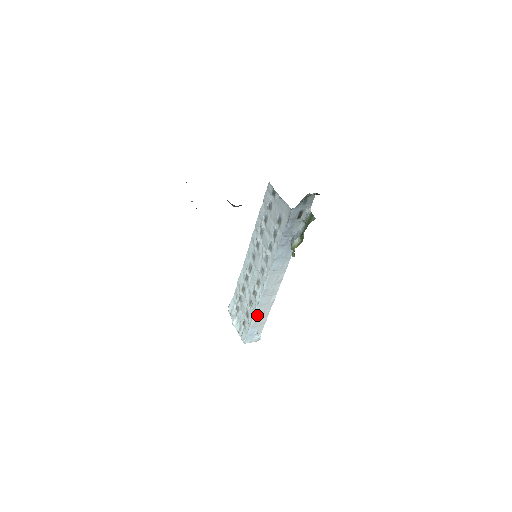
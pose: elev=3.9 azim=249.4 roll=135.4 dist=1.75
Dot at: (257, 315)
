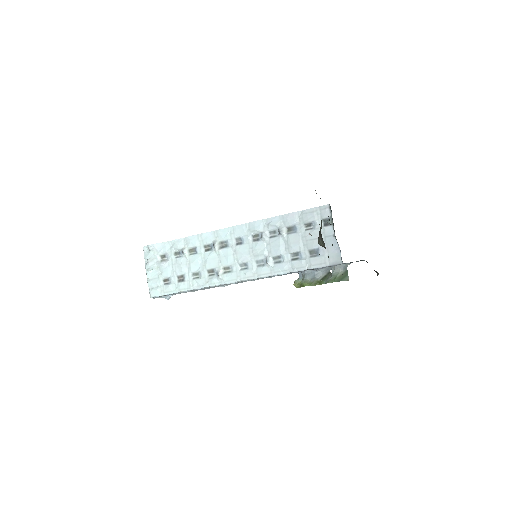
Dot at: occluded
